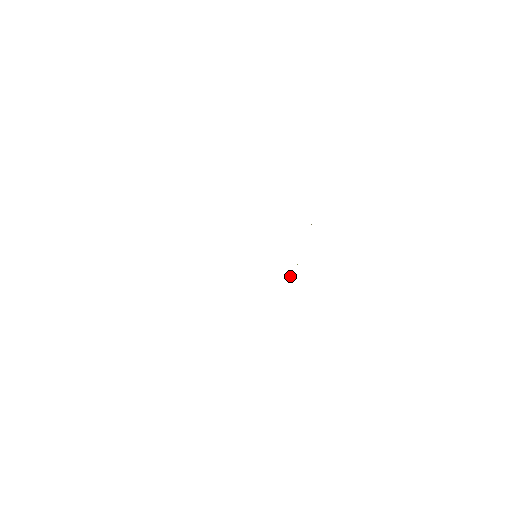
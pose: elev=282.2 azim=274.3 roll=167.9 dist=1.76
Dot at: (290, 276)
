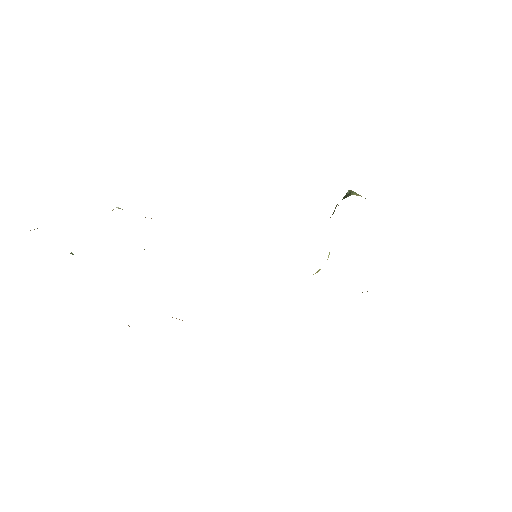
Dot at: occluded
